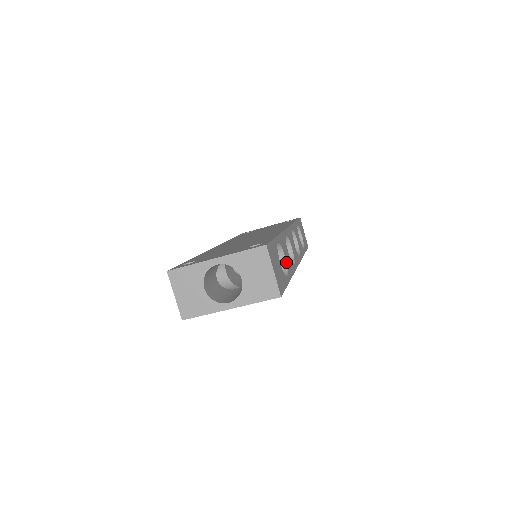
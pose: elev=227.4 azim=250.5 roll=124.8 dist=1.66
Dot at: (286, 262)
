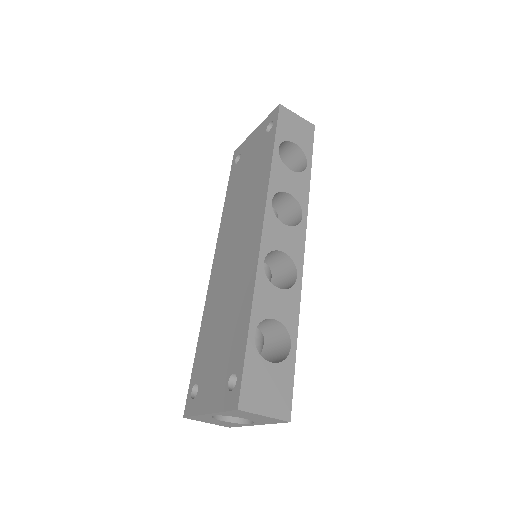
Dot at: (280, 323)
